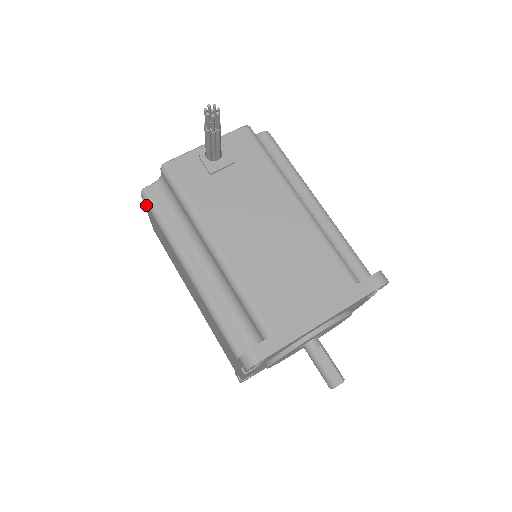
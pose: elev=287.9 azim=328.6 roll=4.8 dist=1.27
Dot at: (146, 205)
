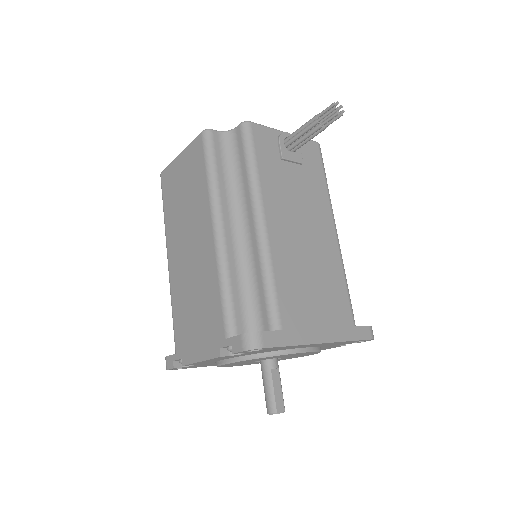
Dot at: (199, 145)
